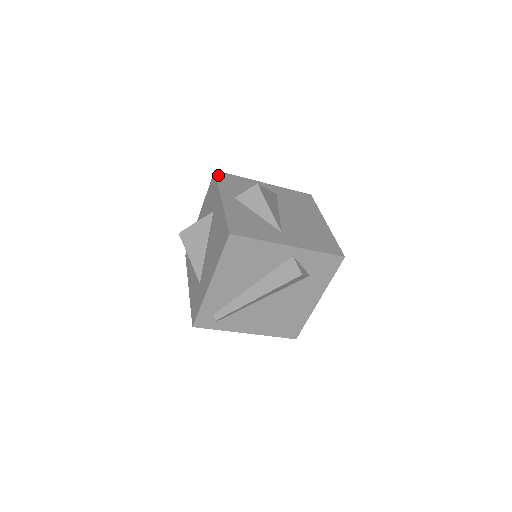
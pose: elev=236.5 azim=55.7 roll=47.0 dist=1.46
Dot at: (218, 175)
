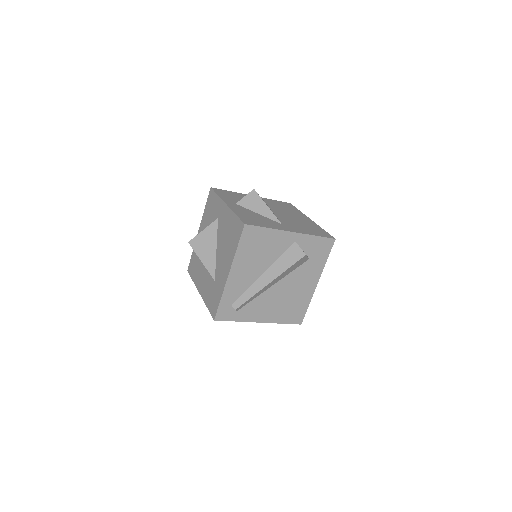
Dot at: (215, 190)
